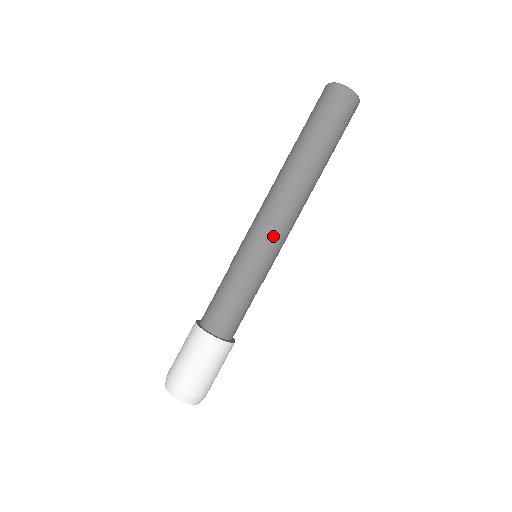
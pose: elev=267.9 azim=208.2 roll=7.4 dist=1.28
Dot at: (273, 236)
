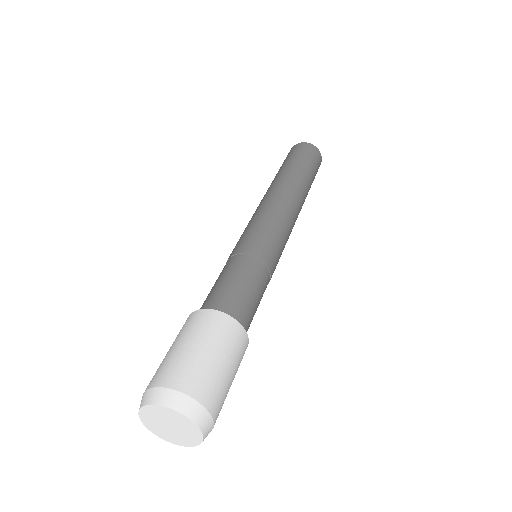
Dot at: (255, 221)
